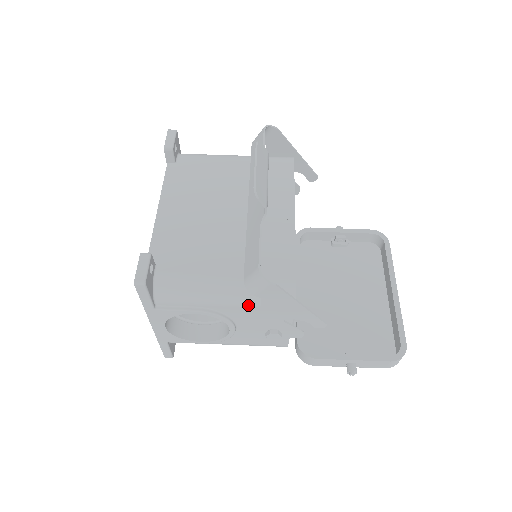
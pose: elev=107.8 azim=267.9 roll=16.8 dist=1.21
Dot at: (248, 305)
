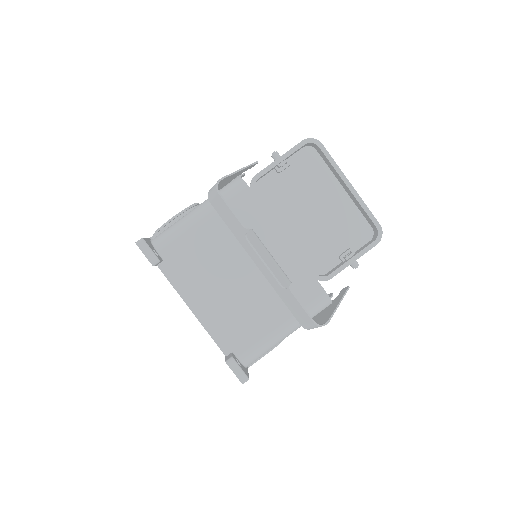
Dot at: occluded
